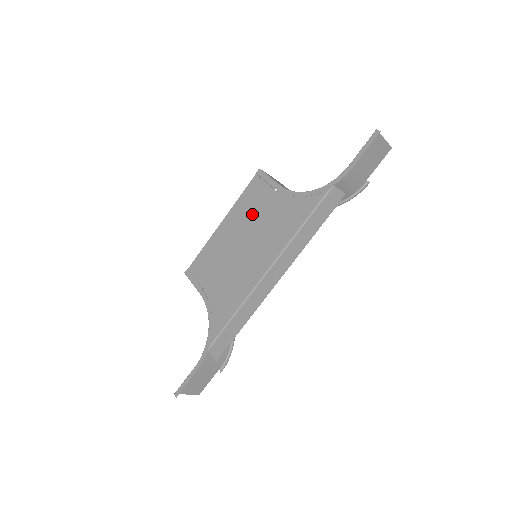
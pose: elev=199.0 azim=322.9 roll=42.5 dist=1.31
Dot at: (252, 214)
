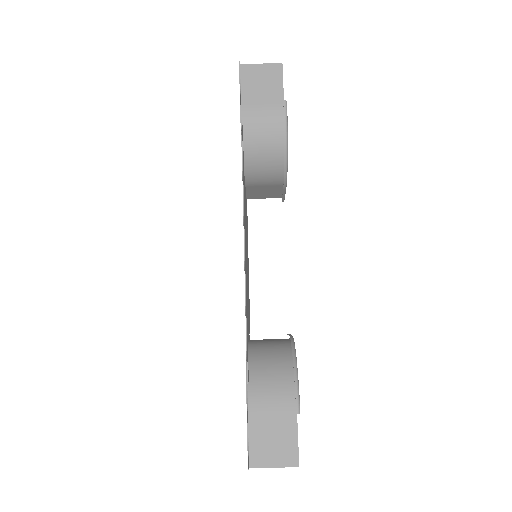
Dot at: occluded
